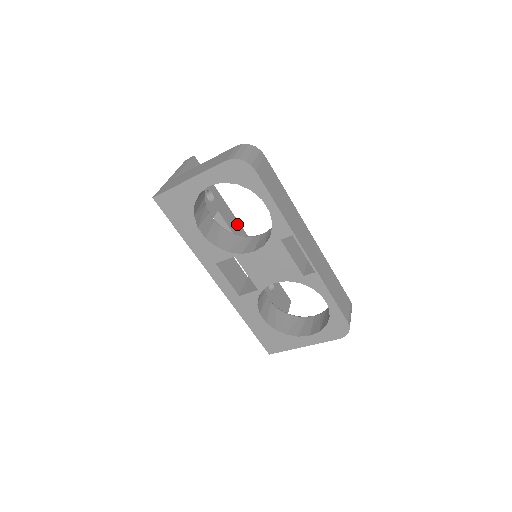
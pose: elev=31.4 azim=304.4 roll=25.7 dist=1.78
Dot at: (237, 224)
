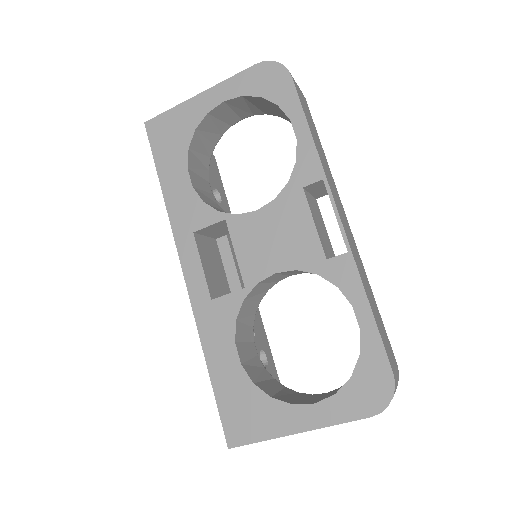
Dot at: occluded
